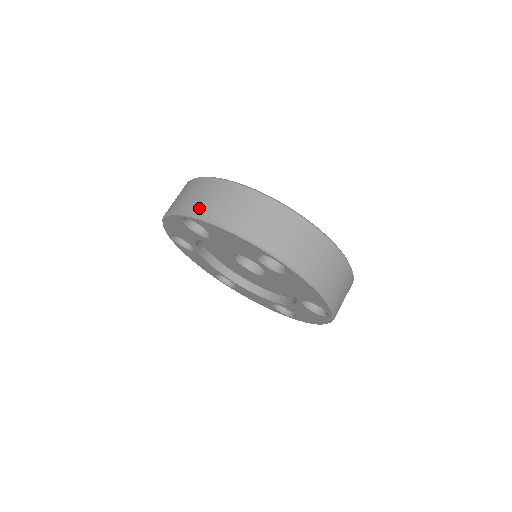
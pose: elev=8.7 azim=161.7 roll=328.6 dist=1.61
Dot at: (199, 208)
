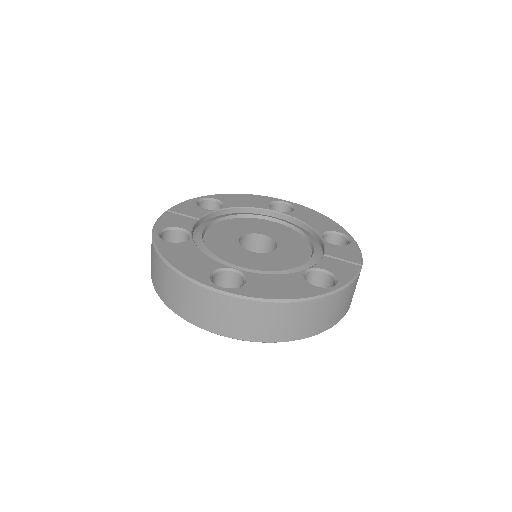
Dot at: (152, 277)
